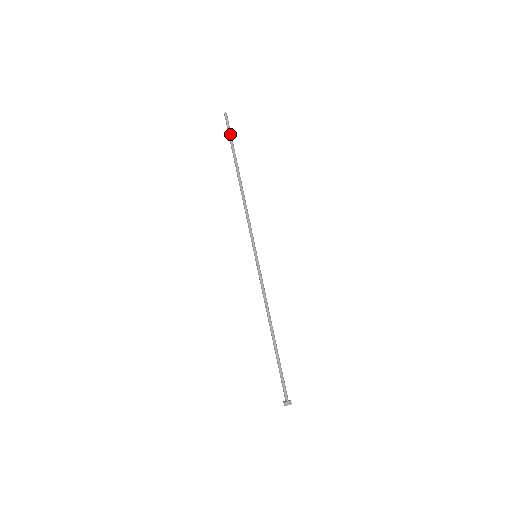
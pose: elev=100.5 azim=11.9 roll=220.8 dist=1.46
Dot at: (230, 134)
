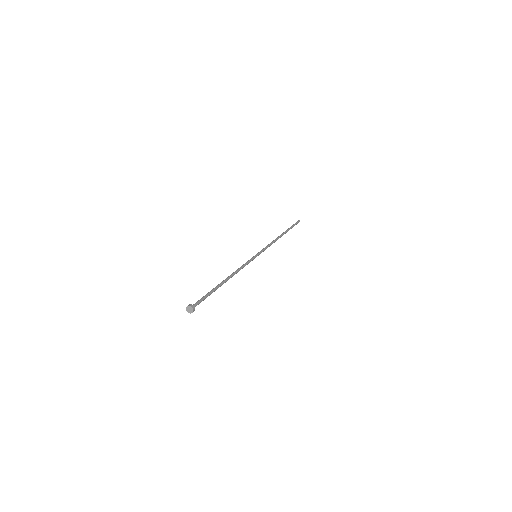
Dot at: (294, 224)
